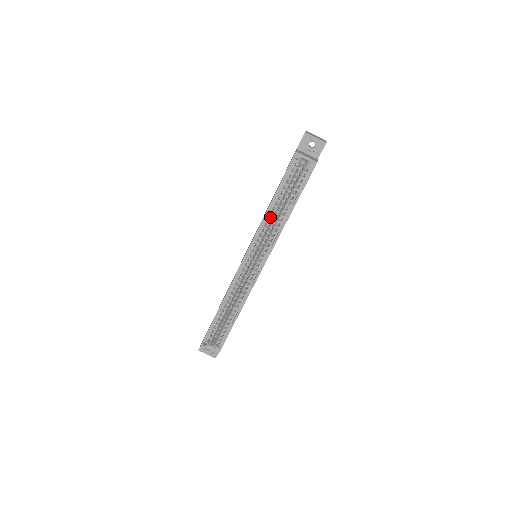
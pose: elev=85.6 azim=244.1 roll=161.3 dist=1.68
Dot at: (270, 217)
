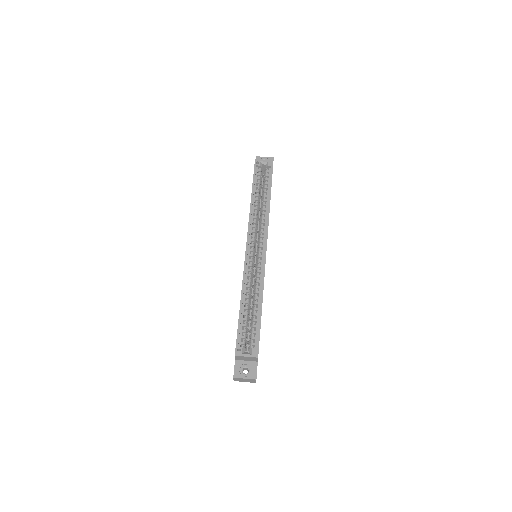
Dot at: (255, 208)
